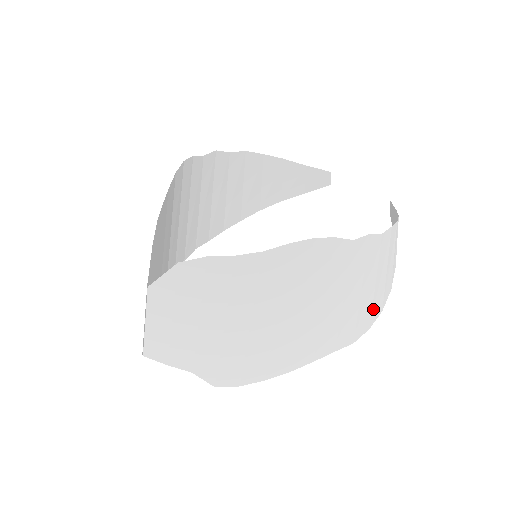
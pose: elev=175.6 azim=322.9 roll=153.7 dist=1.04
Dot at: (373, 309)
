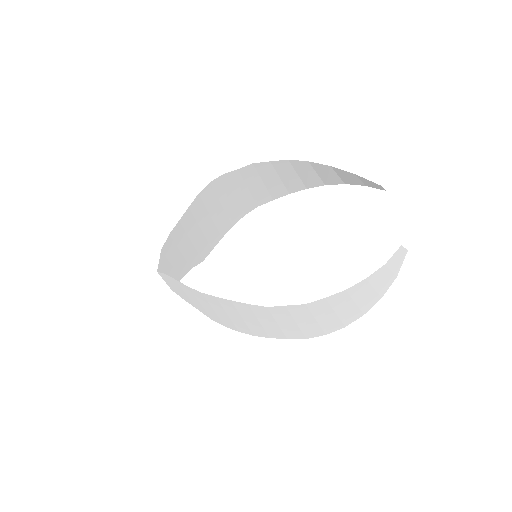
Dot at: (325, 328)
